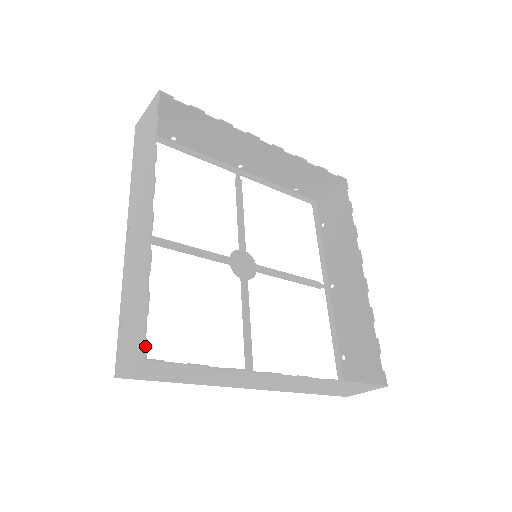
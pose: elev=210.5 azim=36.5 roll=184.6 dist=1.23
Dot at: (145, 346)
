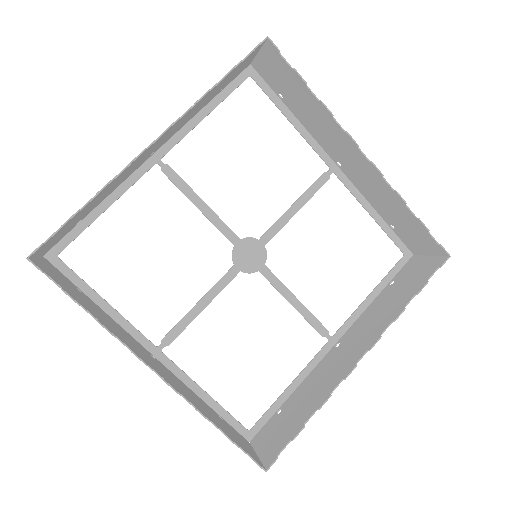
Dot at: occluded
